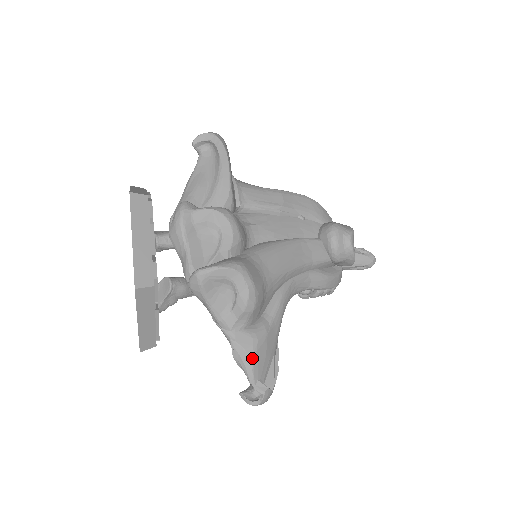
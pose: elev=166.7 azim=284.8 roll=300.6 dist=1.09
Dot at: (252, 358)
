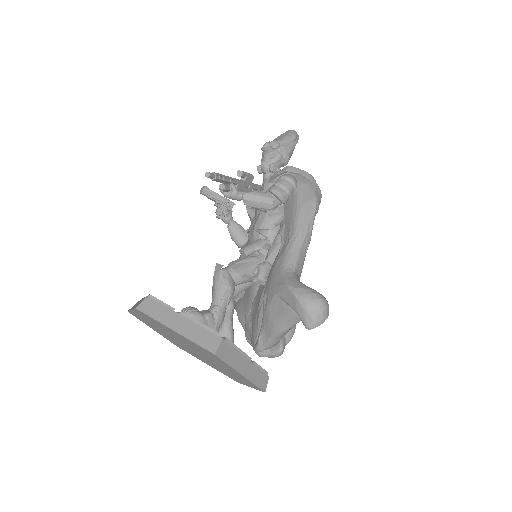
Dot at: occluded
